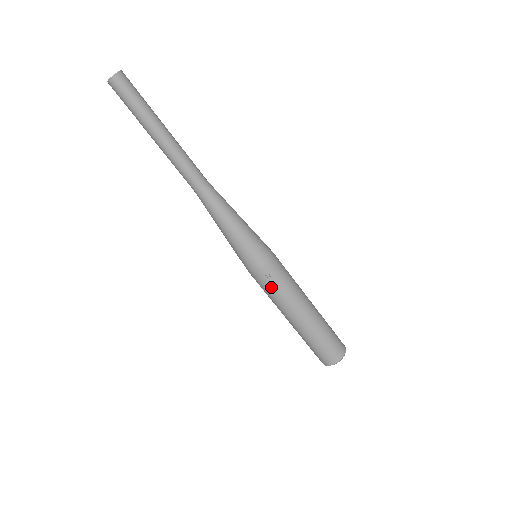
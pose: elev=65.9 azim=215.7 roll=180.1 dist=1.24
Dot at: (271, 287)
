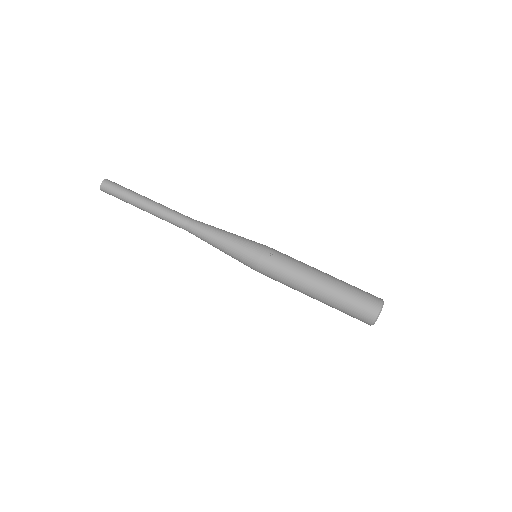
Dot at: (280, 266)
